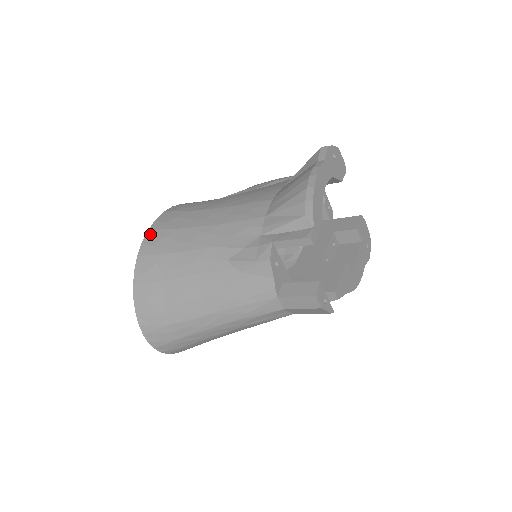
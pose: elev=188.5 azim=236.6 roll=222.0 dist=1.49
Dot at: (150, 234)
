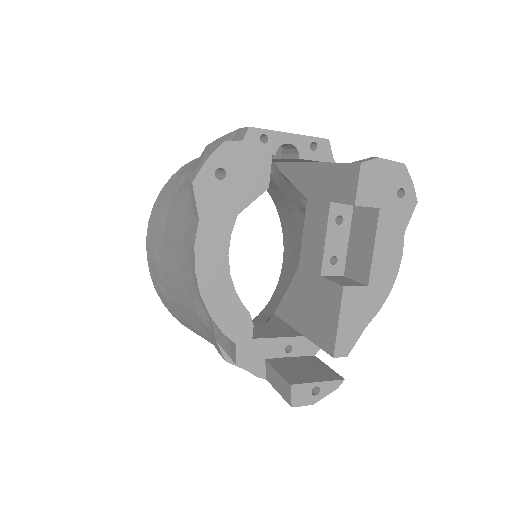
Dot at: (149, 264)
